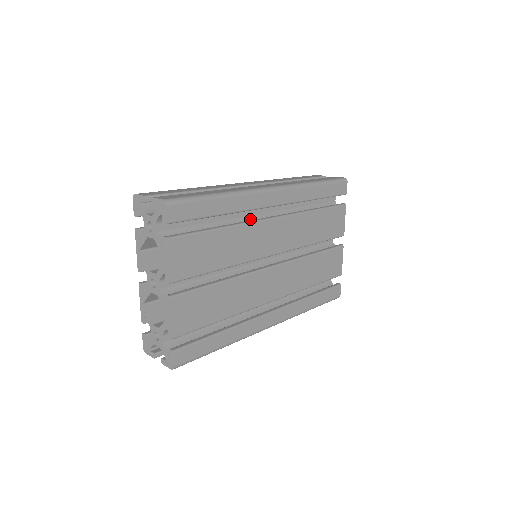
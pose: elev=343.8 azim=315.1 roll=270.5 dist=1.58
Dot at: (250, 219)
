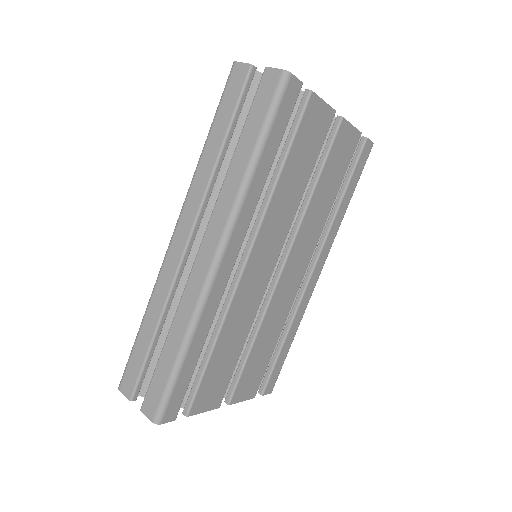
Dot at: occluded
